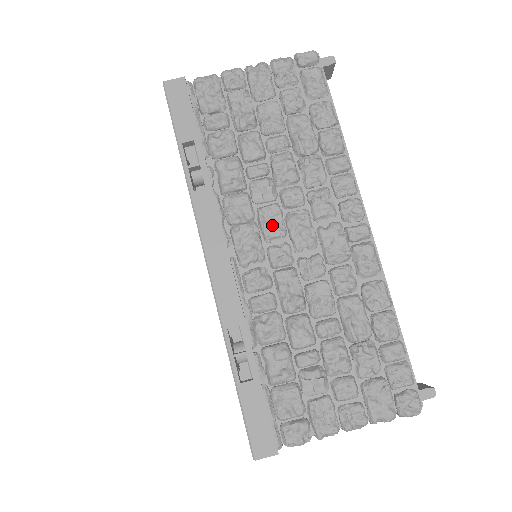
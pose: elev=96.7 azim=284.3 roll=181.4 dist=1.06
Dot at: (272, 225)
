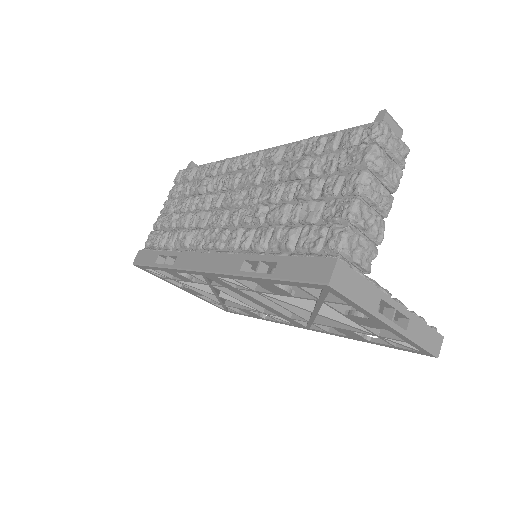
Dot at: (218, 217)
